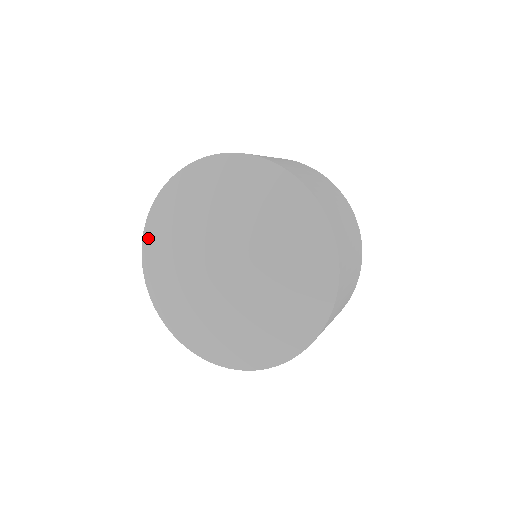
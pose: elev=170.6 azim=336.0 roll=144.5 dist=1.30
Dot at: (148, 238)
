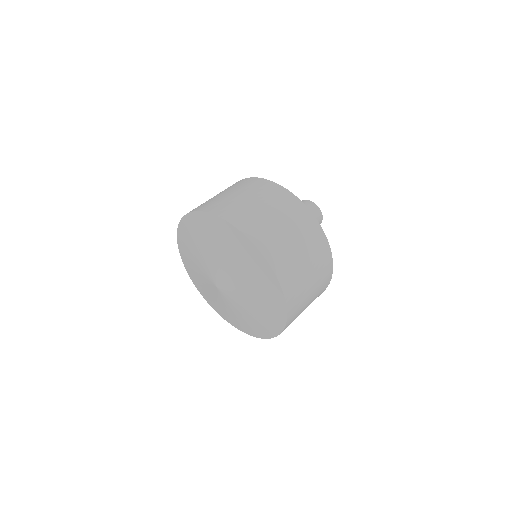
Dot at: (184, 261)
